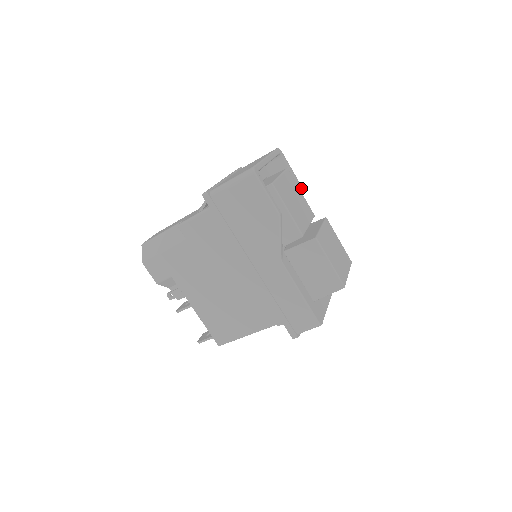
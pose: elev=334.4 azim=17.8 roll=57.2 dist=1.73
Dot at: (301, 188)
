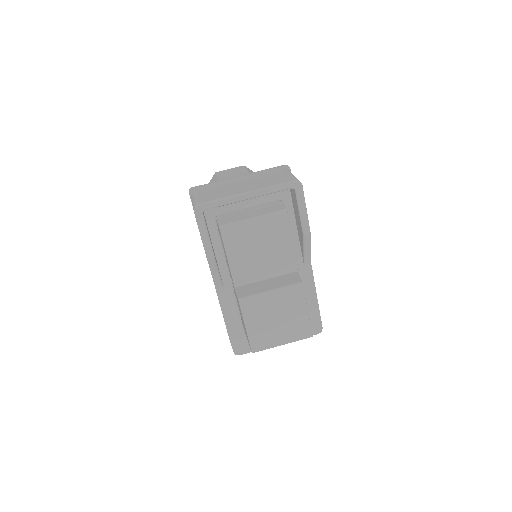
Dot at: (306, 234)
